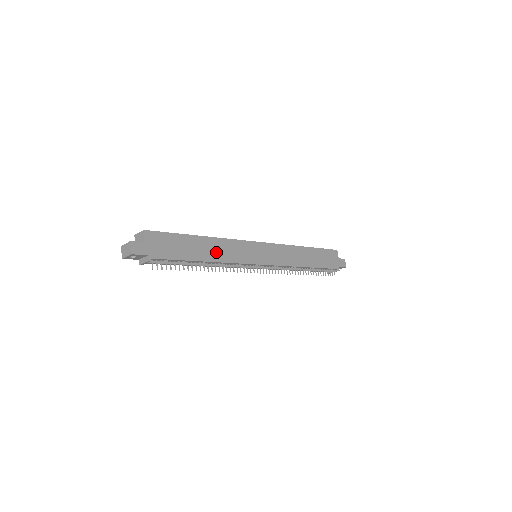
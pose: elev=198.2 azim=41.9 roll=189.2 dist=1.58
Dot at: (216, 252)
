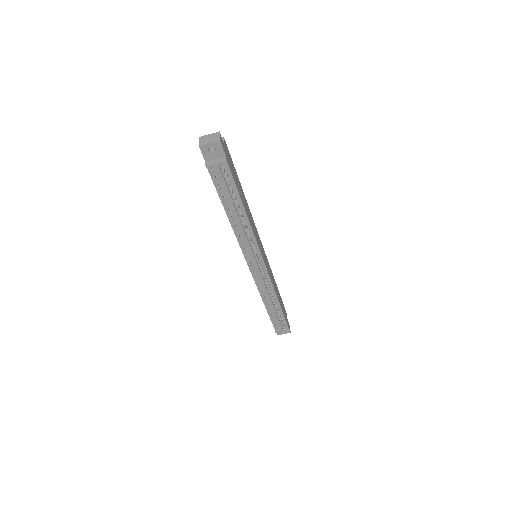
Dot at: (249, 215)
